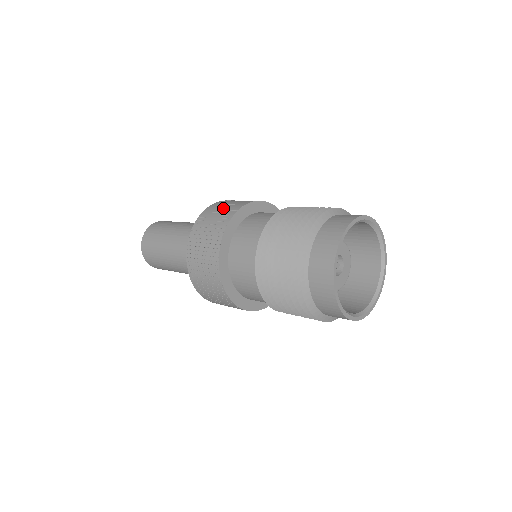
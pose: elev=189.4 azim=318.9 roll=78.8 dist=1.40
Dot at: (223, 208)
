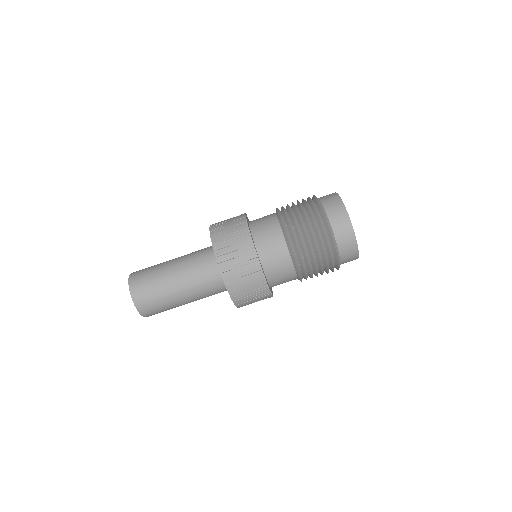
Dot at: occluded
